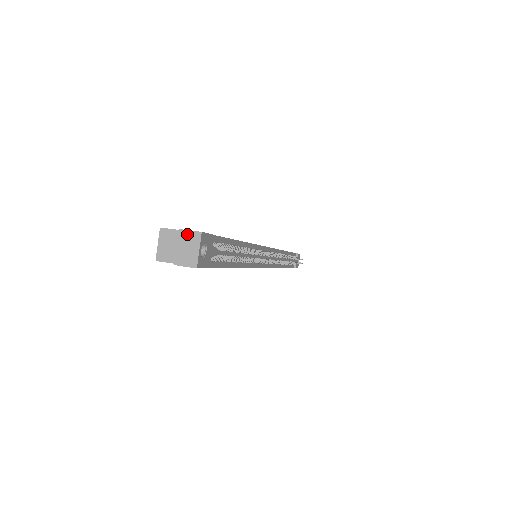
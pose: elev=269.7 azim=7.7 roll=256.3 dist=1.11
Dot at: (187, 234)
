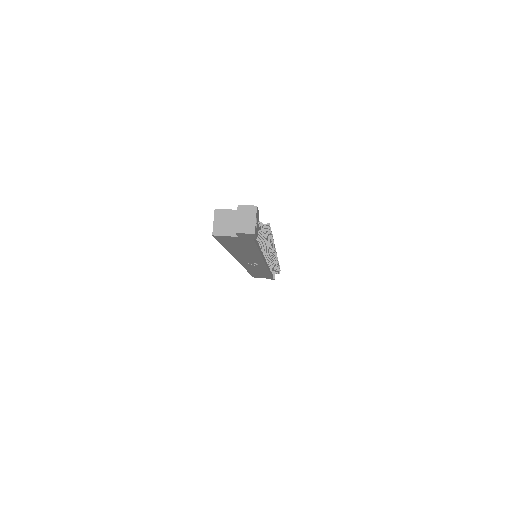
Dot at: (245, 208)
